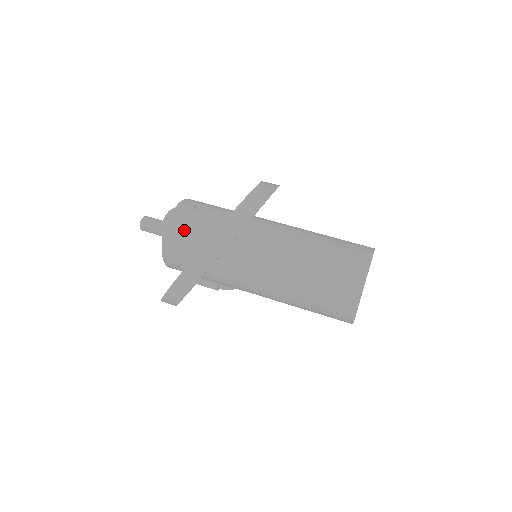
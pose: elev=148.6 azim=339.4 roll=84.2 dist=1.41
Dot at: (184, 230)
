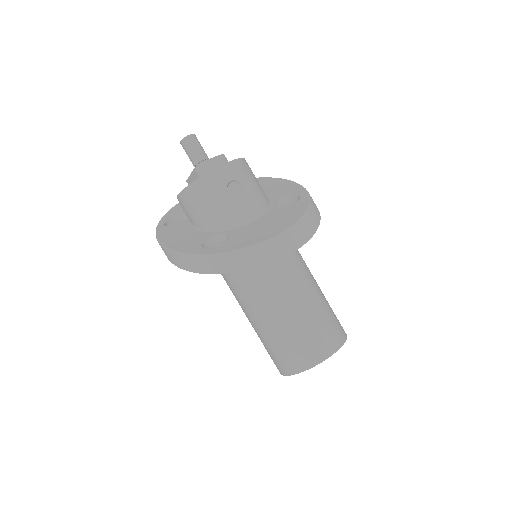
Dot at: (203, 202)
